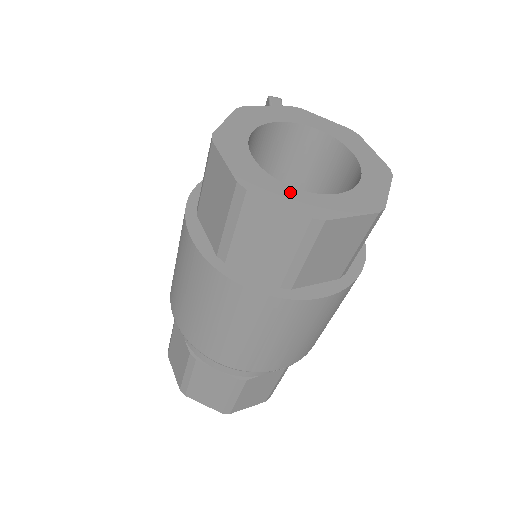
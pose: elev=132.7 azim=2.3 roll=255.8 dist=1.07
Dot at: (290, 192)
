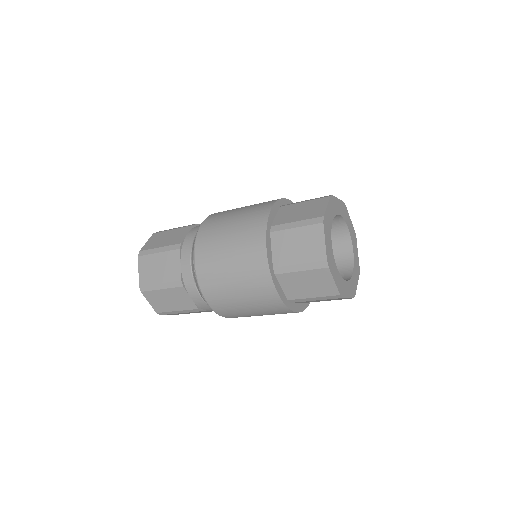
Dot at: (330, 245)
